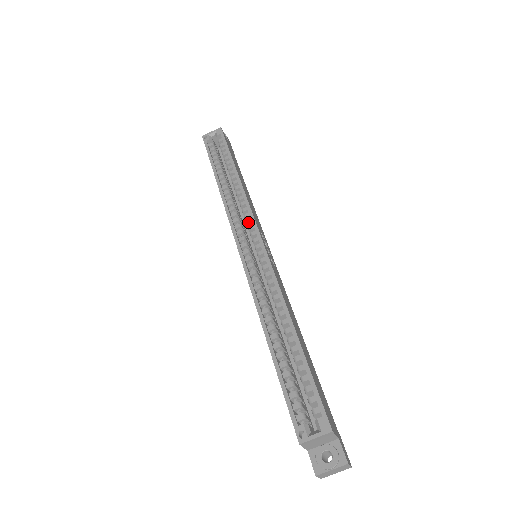
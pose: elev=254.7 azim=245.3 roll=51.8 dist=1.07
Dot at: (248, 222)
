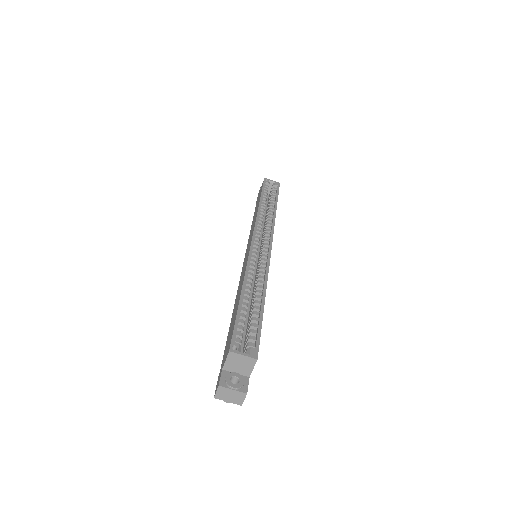
Dot at: (267, 233)
